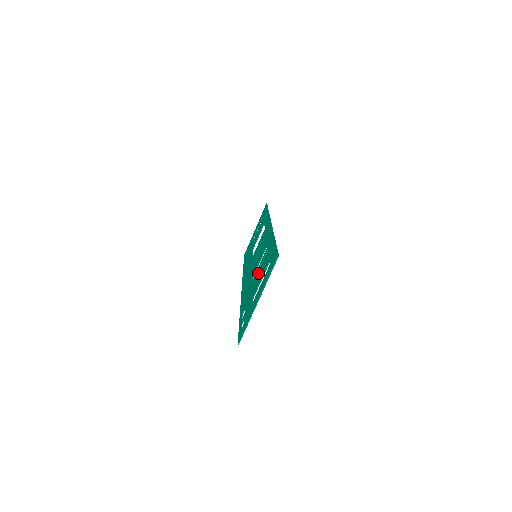
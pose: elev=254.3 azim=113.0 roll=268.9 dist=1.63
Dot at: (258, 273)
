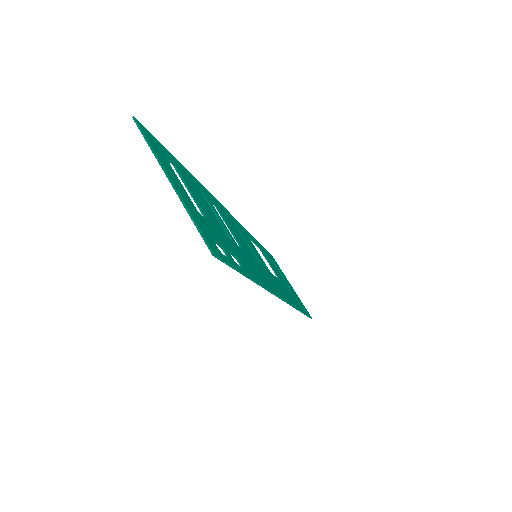
Dot at: occluded
